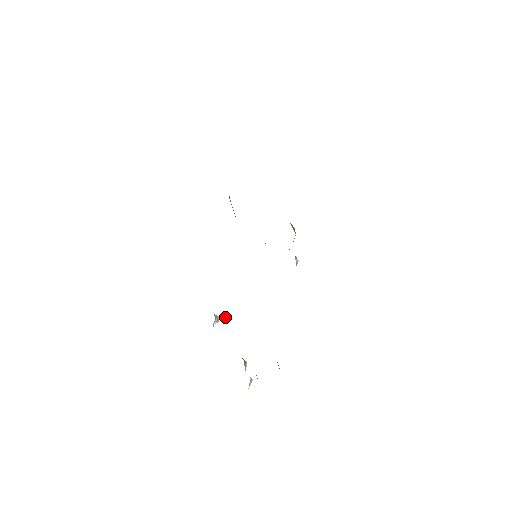
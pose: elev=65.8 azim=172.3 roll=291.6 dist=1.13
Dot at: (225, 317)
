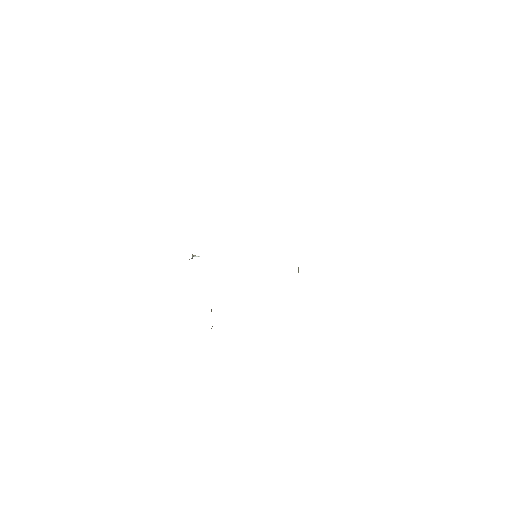
Dot at: occluded
